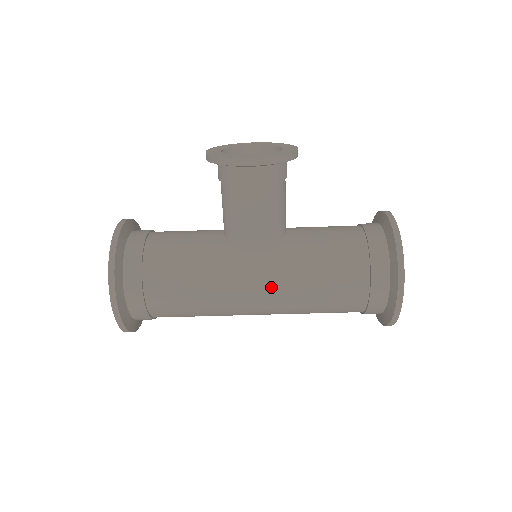
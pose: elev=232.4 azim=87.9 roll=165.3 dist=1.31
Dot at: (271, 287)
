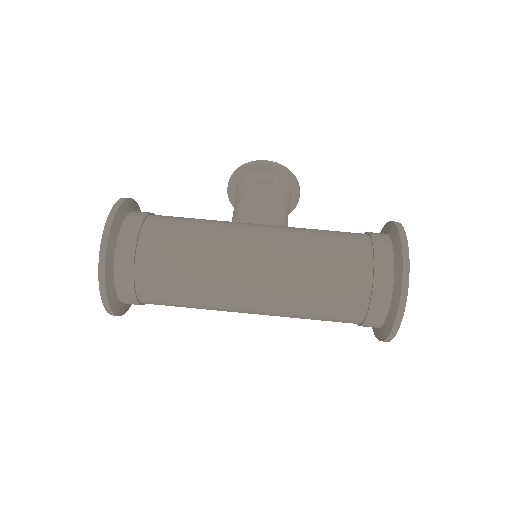
Dot at: (272, 235)
